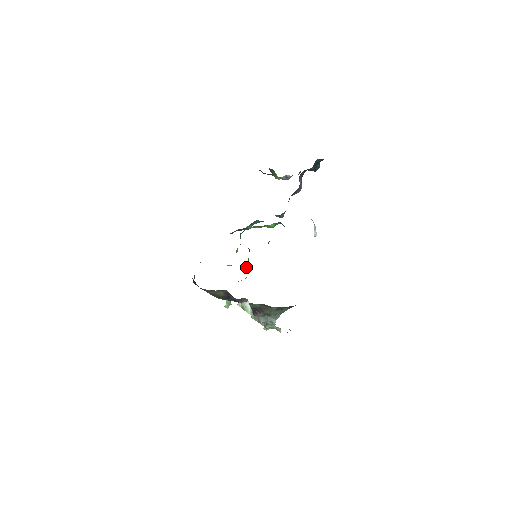
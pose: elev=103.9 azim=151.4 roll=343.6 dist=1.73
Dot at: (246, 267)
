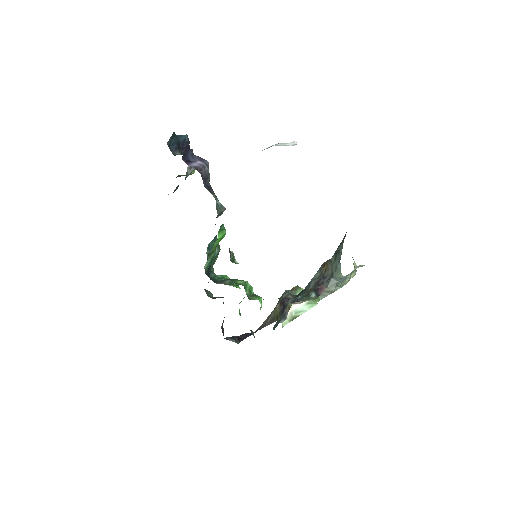
Dot at: (252, 288)
